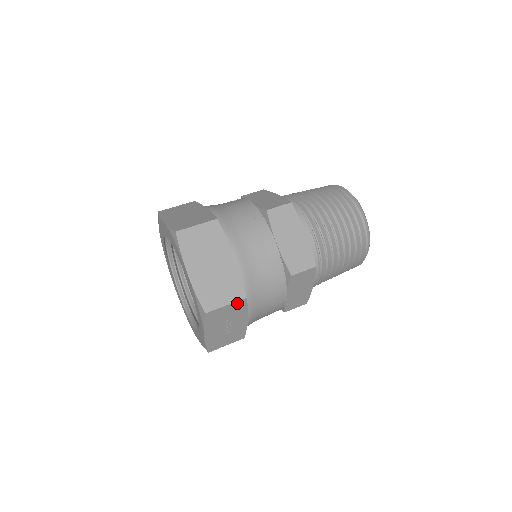
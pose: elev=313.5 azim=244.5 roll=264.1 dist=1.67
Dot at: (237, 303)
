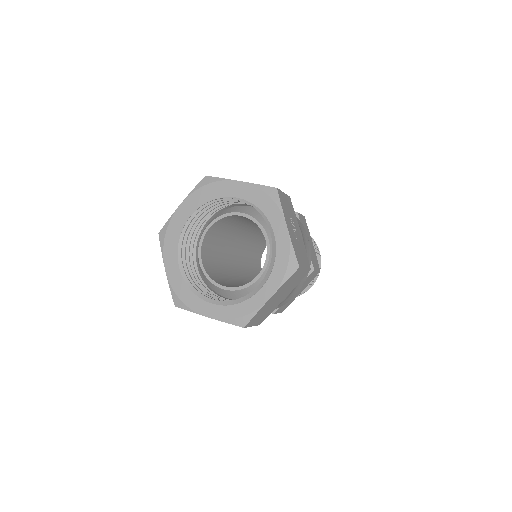
Dot at: (288, 198)
